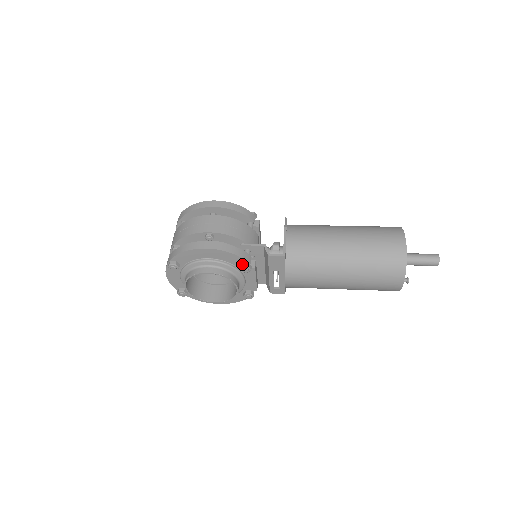
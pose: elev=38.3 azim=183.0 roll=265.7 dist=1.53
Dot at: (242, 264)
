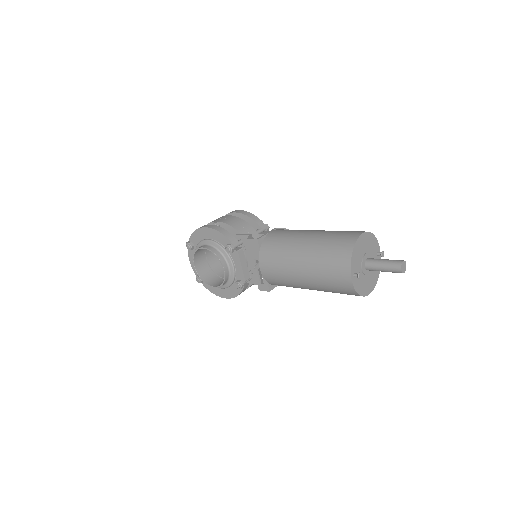
Dot at: (227, 244)
